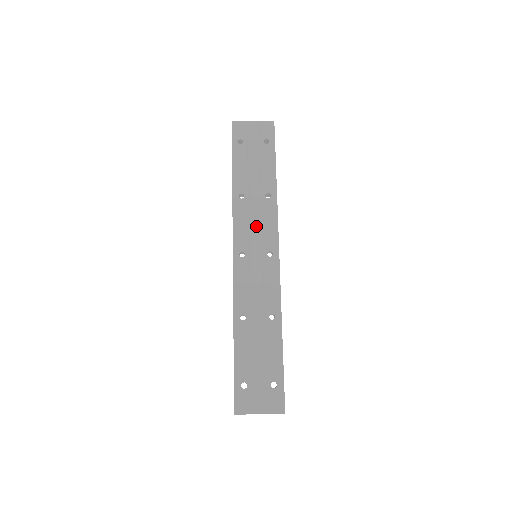
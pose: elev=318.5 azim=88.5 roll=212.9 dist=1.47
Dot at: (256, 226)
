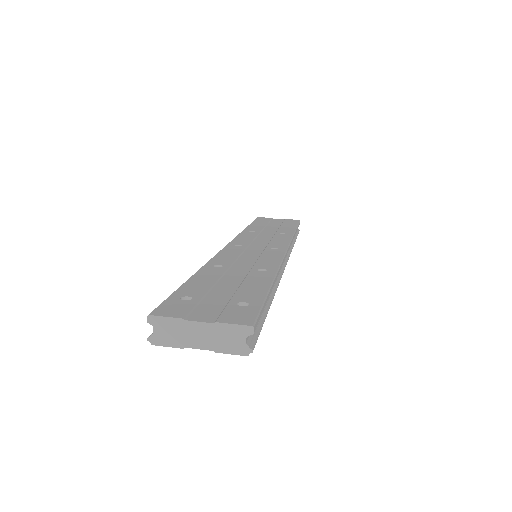
Dot at: (263, 240)
